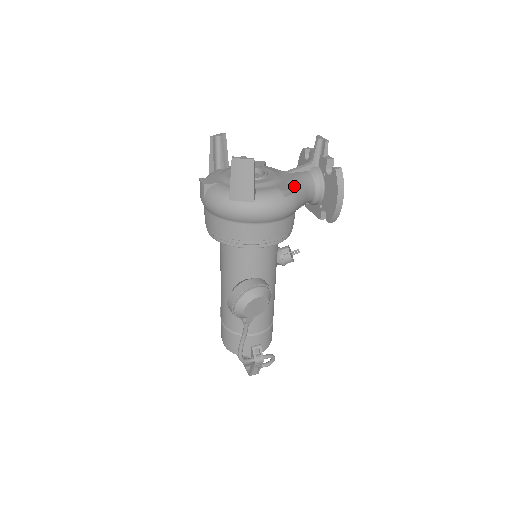
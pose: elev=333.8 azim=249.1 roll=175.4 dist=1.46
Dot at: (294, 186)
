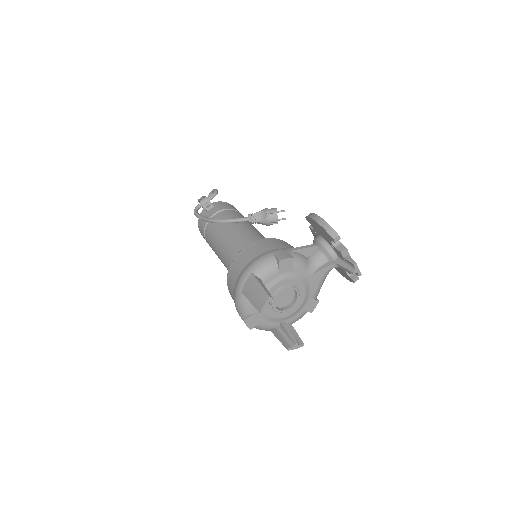
Dot at: (318, 302)
